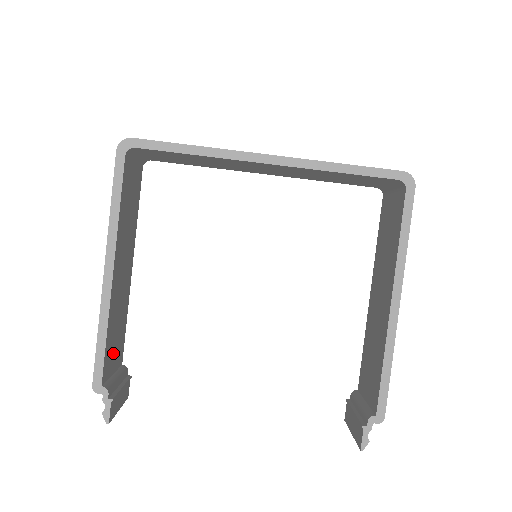
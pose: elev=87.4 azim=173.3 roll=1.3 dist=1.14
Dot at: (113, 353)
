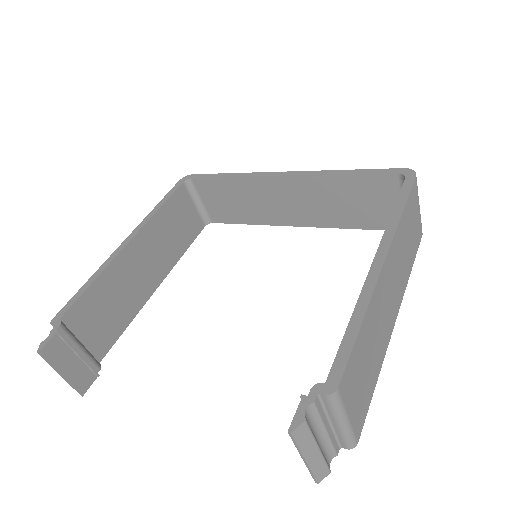
Dot at: (93, 320)
